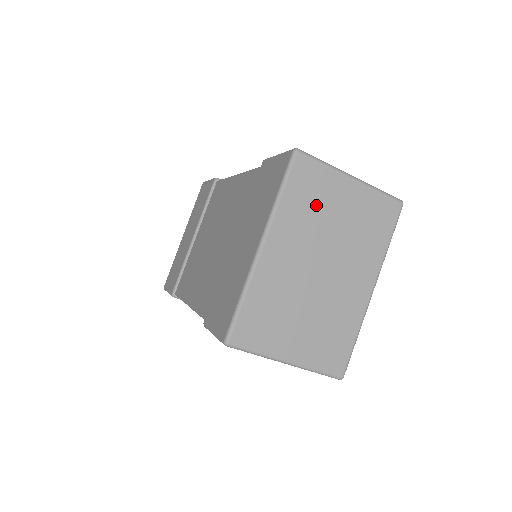
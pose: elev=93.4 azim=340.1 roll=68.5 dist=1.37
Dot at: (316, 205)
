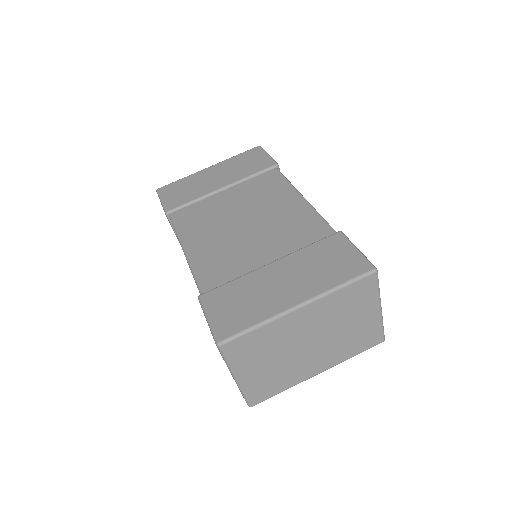
Dot at: (349, 308)
